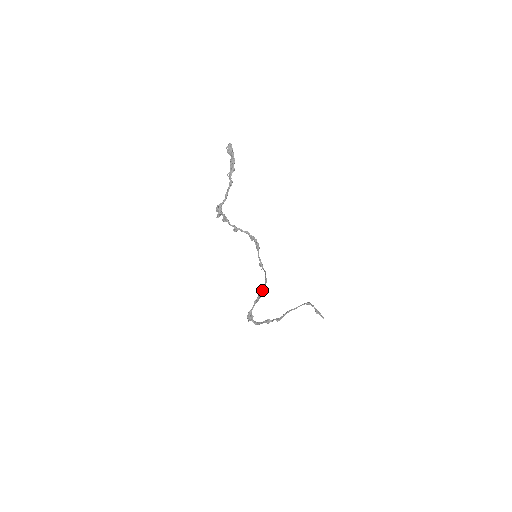
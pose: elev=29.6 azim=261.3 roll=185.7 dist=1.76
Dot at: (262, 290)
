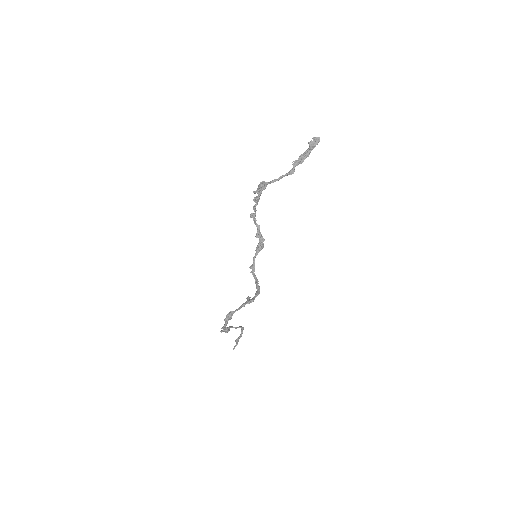
Dot at: occluded
